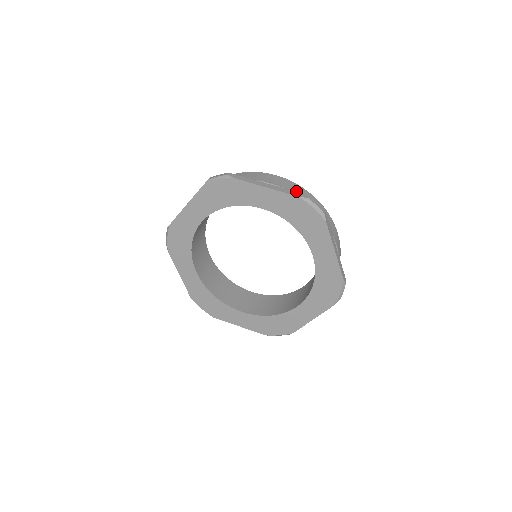
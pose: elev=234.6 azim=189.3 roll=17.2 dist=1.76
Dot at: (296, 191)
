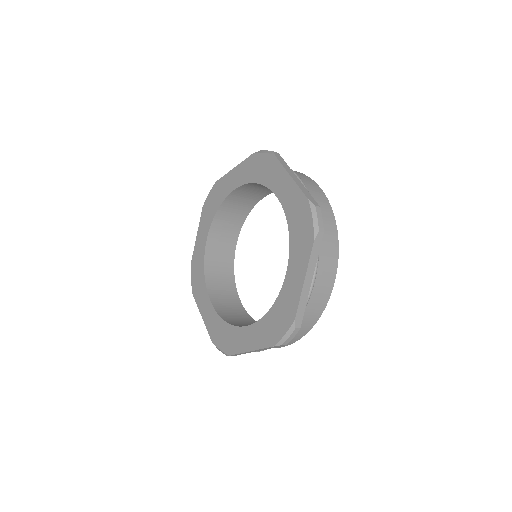
Dot at: (320, 205)
